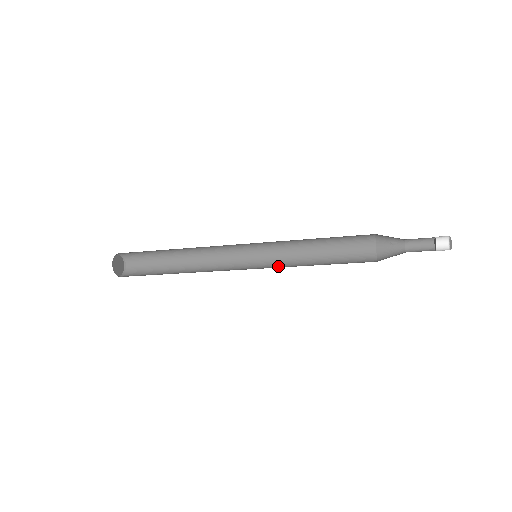
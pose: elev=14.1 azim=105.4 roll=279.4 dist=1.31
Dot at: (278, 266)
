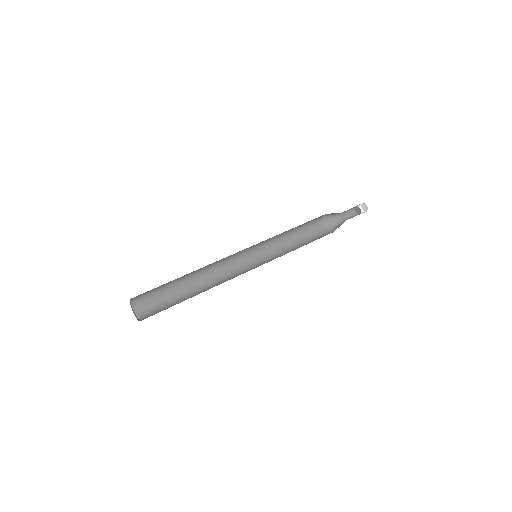
Dot at: (265, 247)
